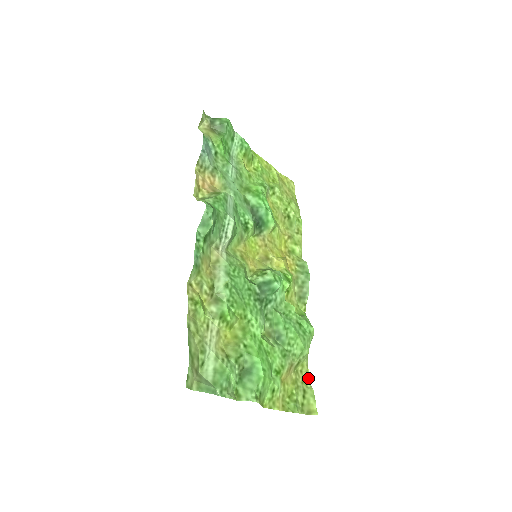
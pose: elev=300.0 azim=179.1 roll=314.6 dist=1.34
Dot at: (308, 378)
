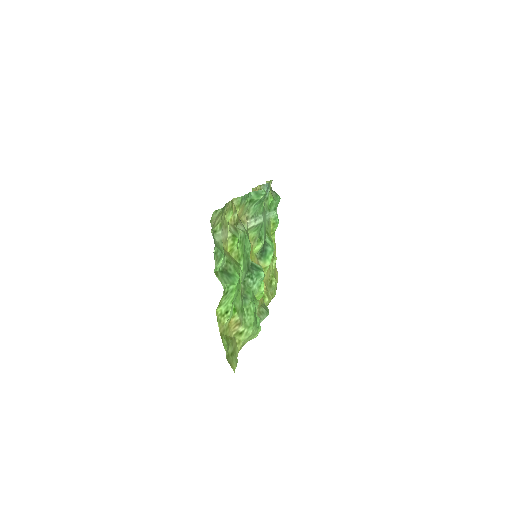
Dot at: (237, 353)
